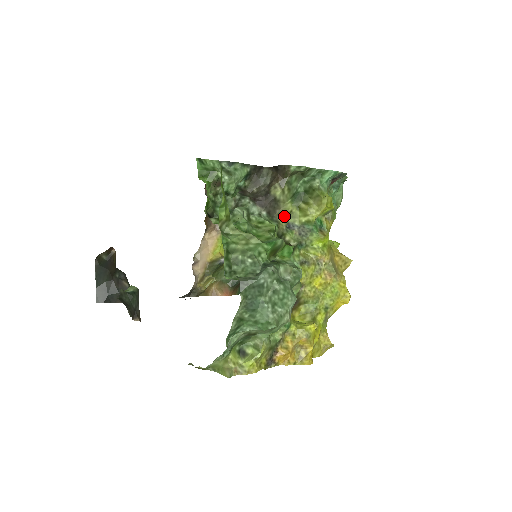
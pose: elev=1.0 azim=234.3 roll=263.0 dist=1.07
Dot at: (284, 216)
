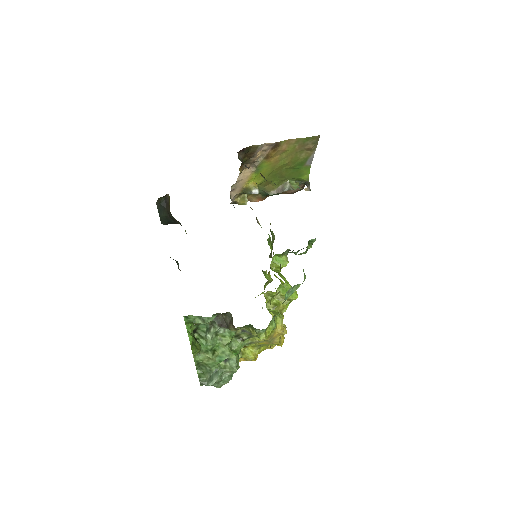
Dot at: (241, 328)
